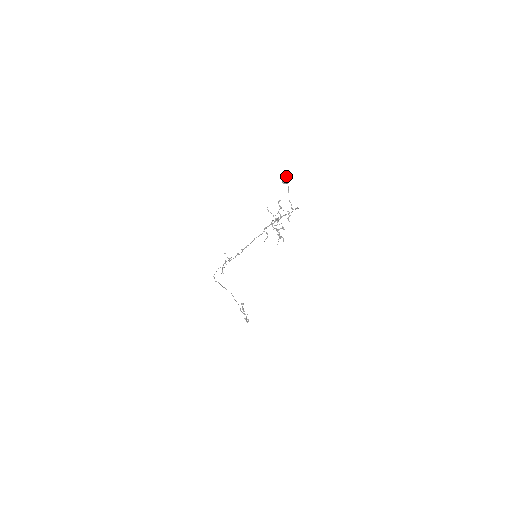
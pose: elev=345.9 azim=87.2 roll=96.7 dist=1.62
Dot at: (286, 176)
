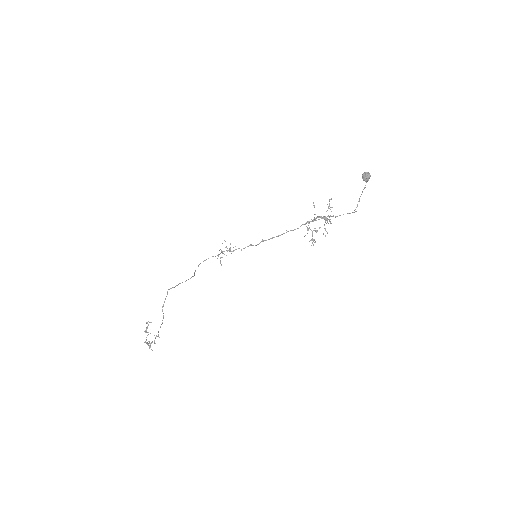
Dot at: (369, 173)
